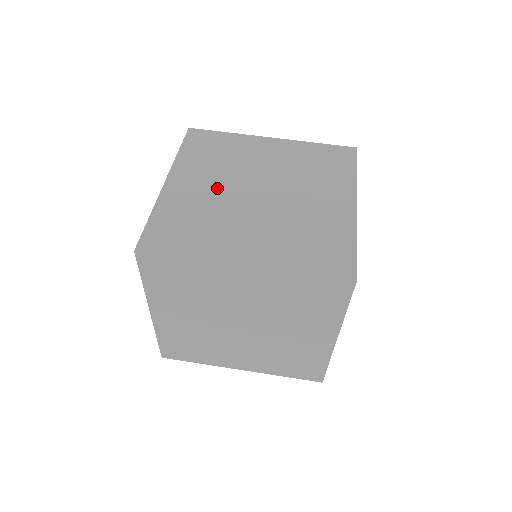
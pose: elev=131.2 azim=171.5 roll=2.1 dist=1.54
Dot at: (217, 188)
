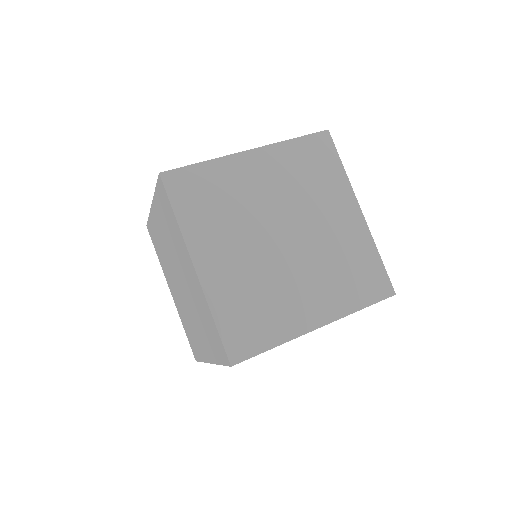
Dot at: (247, 251)
